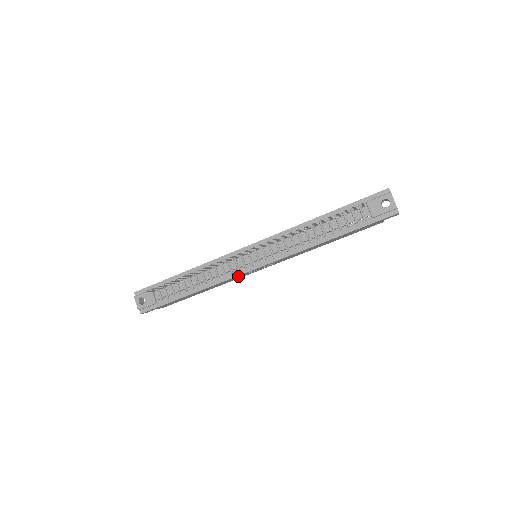
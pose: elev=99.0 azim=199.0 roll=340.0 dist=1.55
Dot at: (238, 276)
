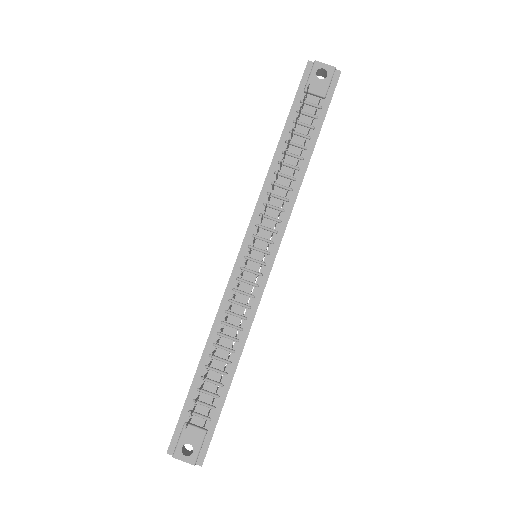
Dot at: occluded
